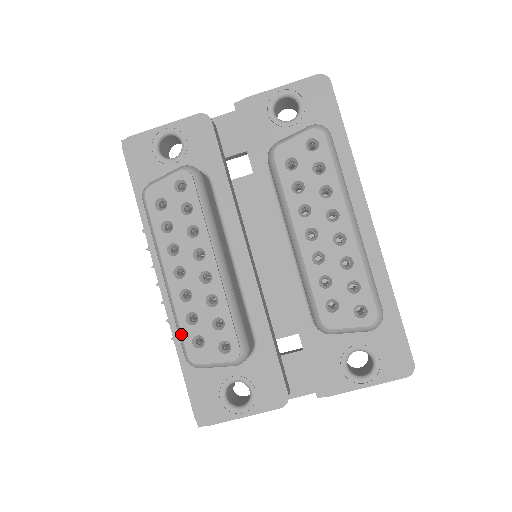
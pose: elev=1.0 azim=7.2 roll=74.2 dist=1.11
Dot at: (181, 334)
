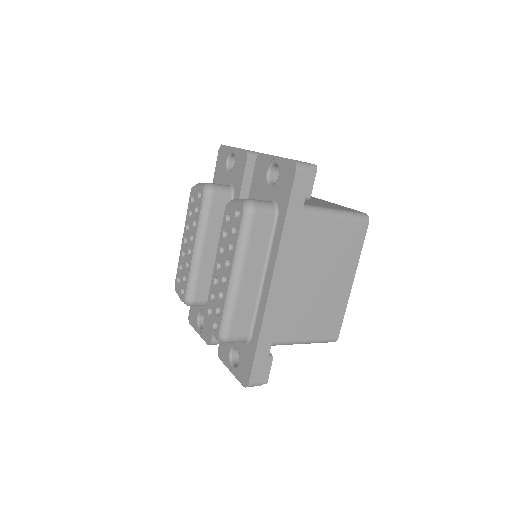
Dot at: (178, 271)
